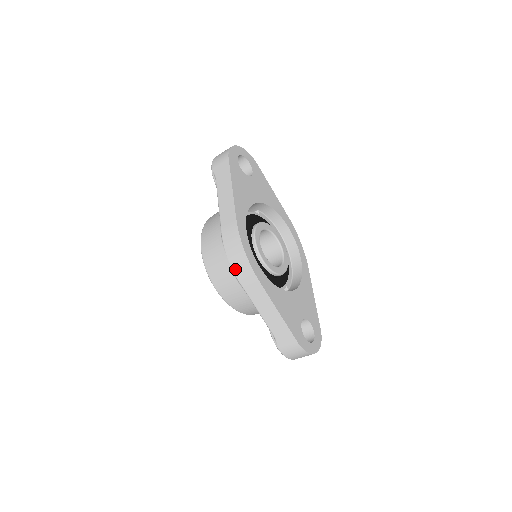
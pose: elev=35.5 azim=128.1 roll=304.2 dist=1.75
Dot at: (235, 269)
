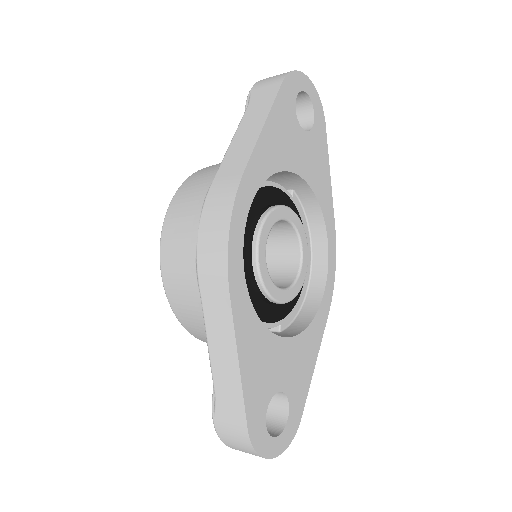
Dot at: (201, 255)
